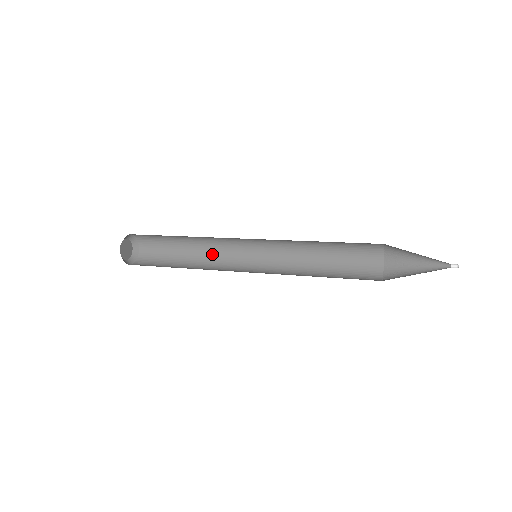
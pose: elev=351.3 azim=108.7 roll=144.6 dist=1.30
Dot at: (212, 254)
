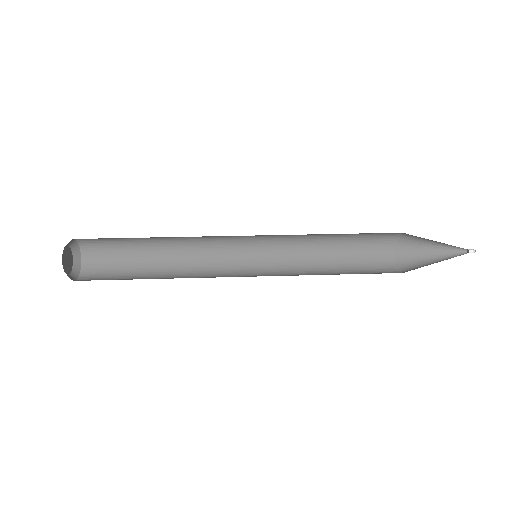
Dot at: (190, 272)
